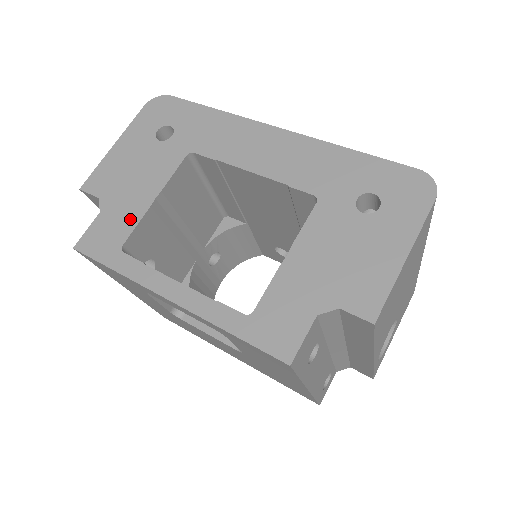
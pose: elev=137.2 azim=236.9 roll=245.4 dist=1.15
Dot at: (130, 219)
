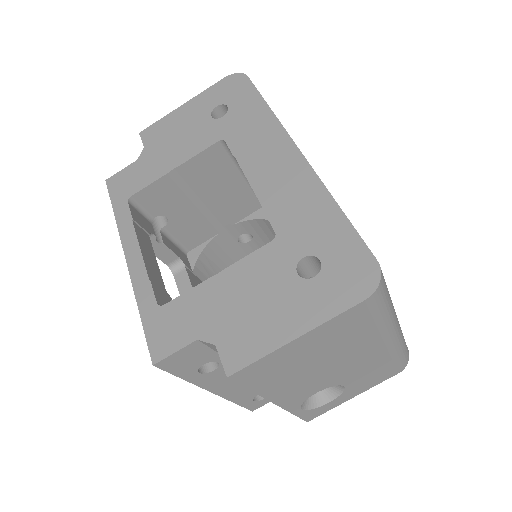
Dot at: (149, 177)
